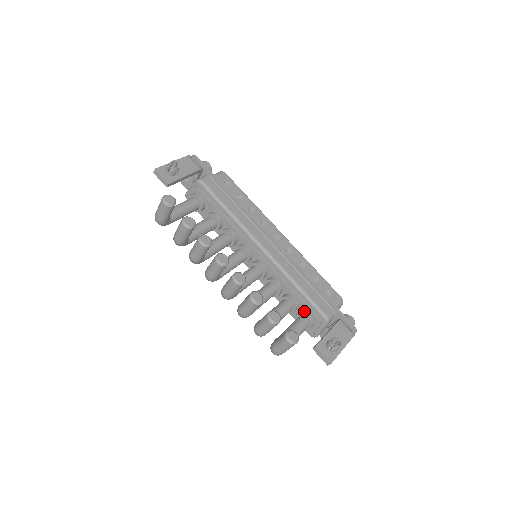
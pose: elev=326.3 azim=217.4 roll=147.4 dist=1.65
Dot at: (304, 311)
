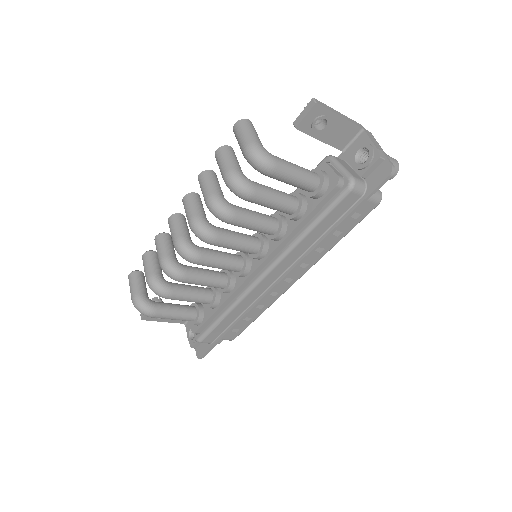
Dot at: occluded
